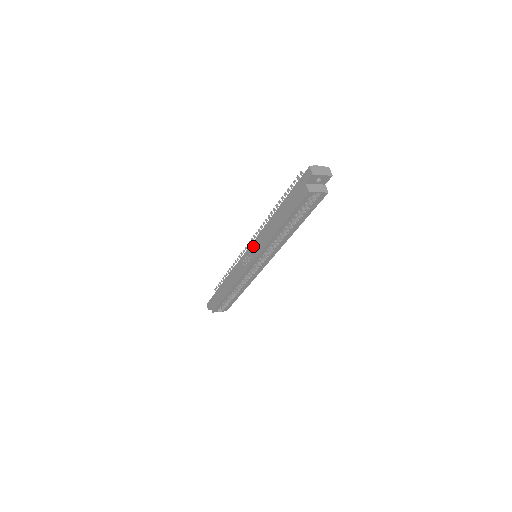
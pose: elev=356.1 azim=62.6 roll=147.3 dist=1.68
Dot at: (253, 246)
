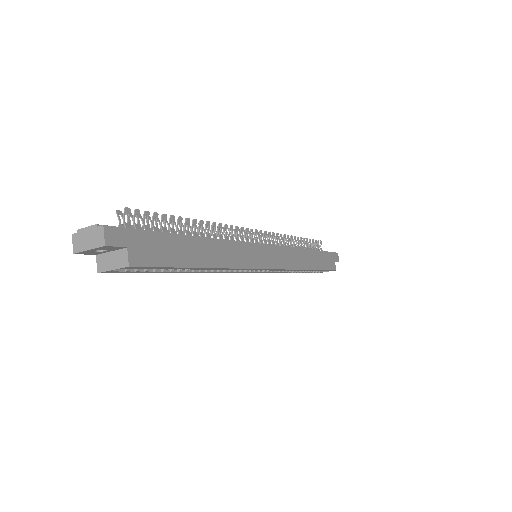
Dot at: occluded
